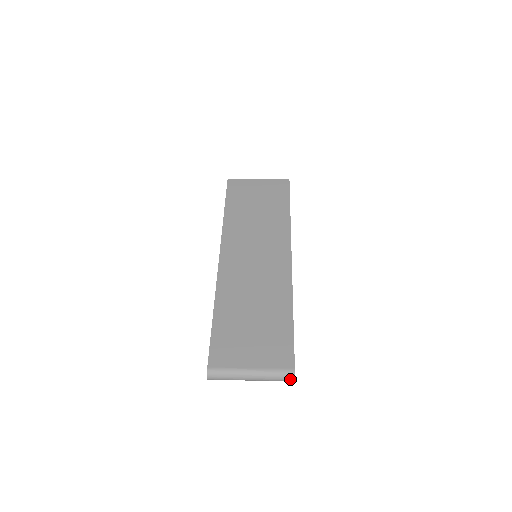
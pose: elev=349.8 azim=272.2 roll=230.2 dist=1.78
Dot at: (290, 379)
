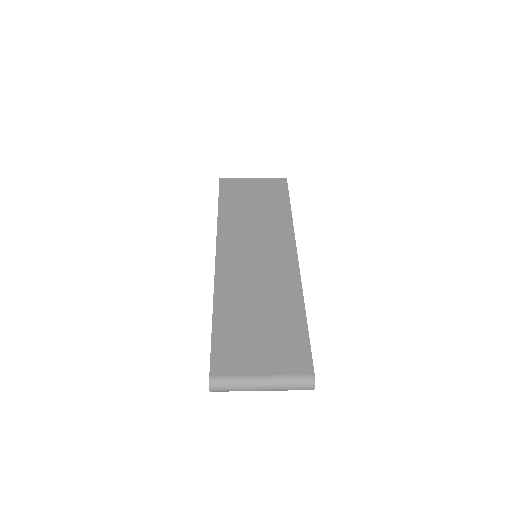
Dot at: (309, 387)
